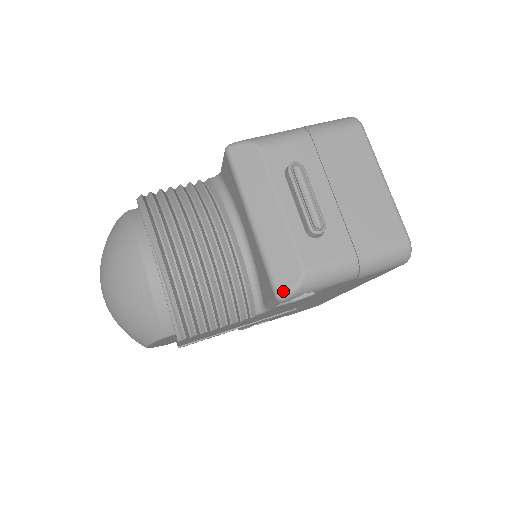
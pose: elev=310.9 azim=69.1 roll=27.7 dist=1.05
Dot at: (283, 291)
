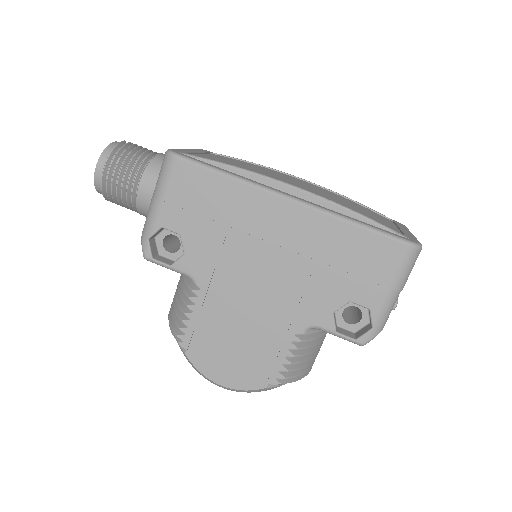
Dot at: occluded
